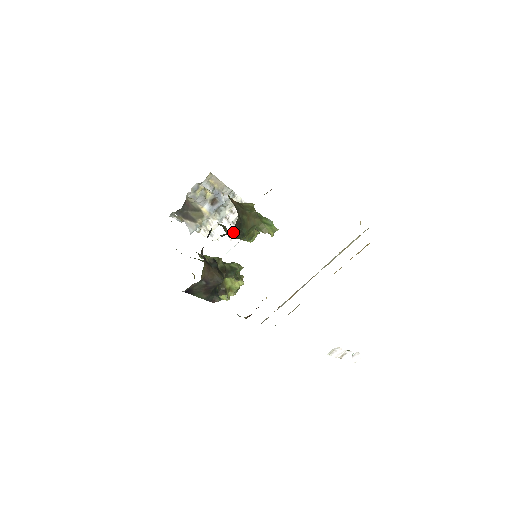
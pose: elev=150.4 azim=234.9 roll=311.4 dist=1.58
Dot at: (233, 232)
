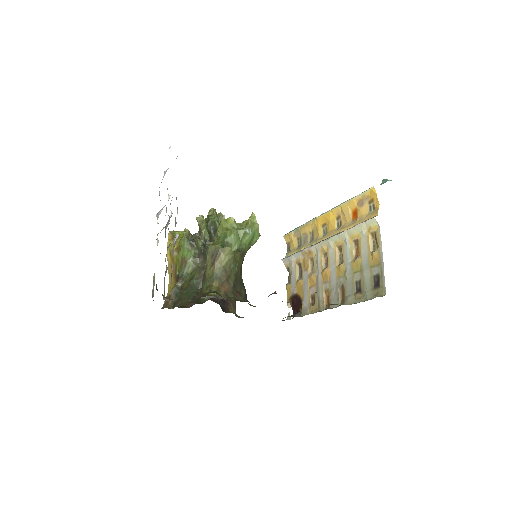
Dot at: occluded
